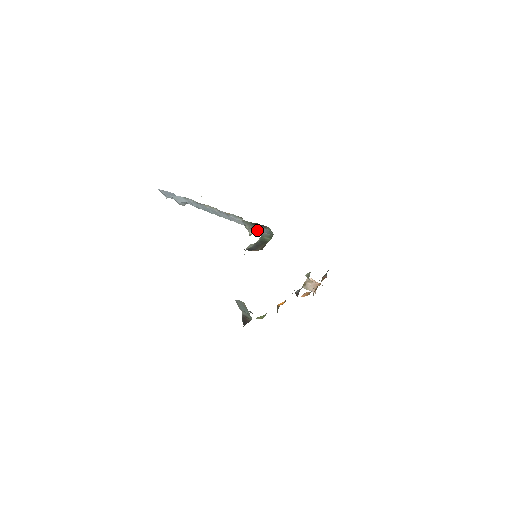
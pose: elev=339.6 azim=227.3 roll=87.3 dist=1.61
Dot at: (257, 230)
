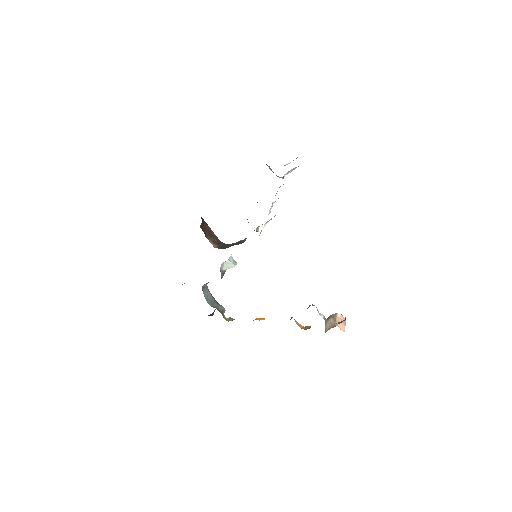
Dot at: occluded
